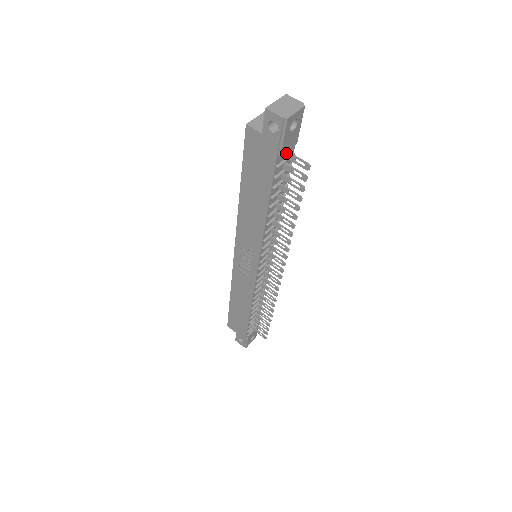
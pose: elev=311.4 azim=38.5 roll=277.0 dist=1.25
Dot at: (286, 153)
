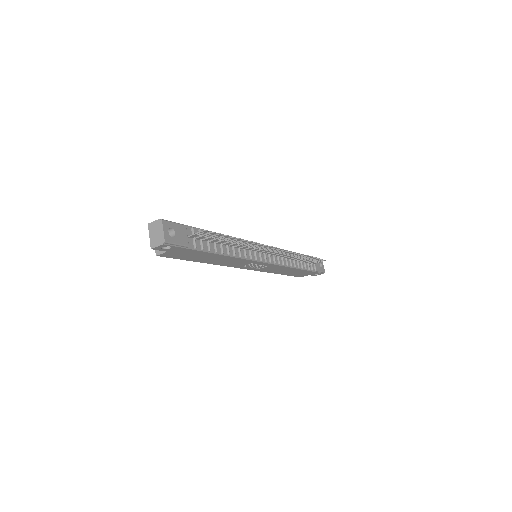
Dot at: (189, 238)
